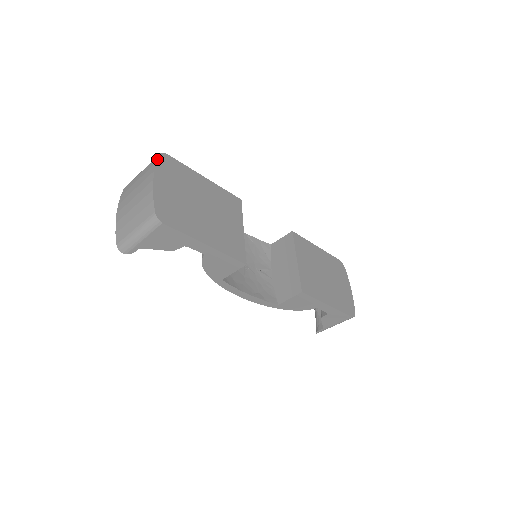
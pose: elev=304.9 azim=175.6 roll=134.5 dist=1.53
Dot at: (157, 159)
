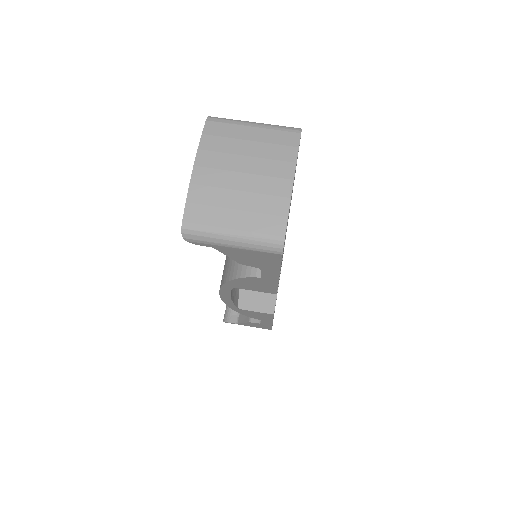
Dot at: occluded
